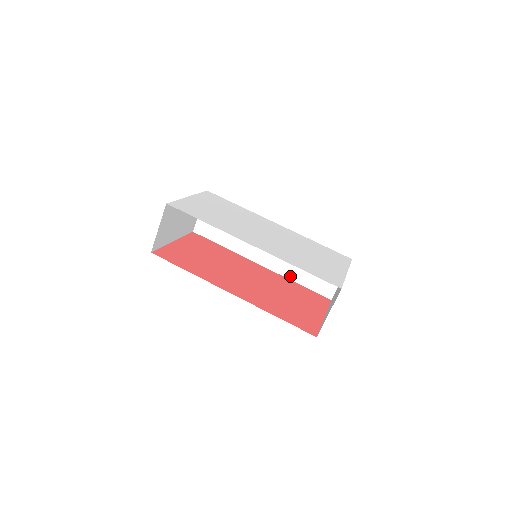
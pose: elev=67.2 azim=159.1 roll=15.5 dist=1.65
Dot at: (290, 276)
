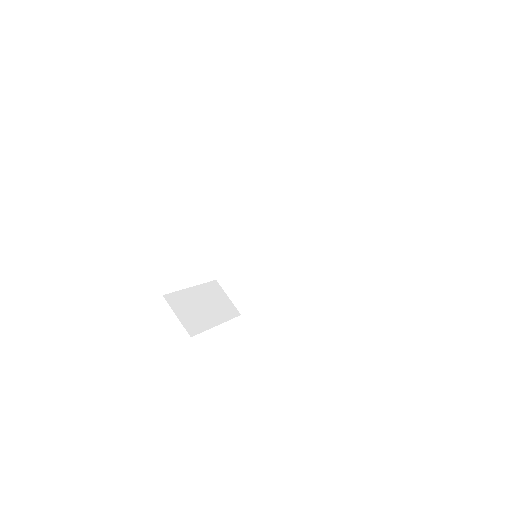
Dot at: (313, 246)
